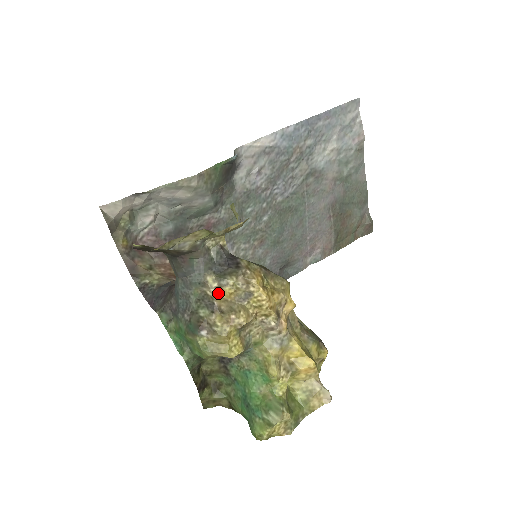
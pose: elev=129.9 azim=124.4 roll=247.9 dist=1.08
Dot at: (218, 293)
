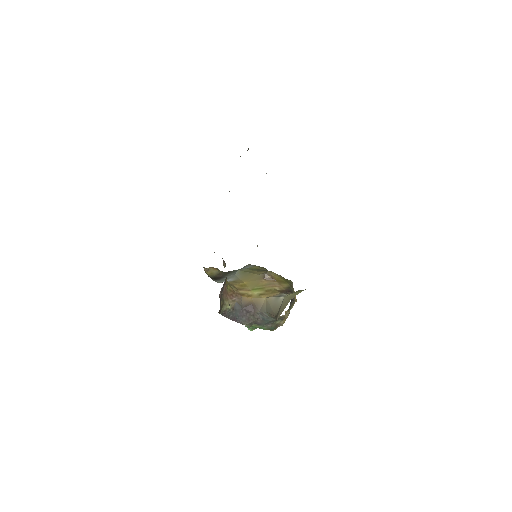
Dot at: occluded
